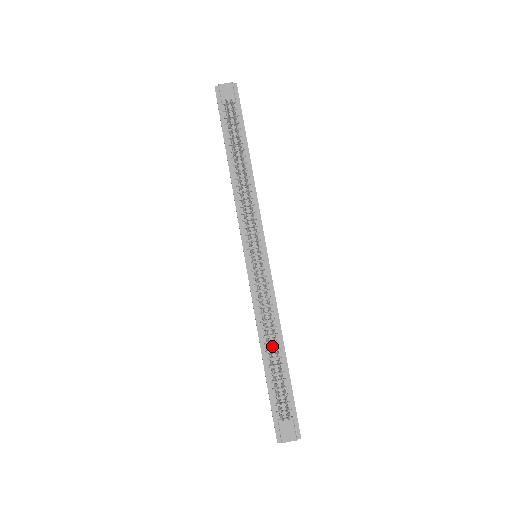
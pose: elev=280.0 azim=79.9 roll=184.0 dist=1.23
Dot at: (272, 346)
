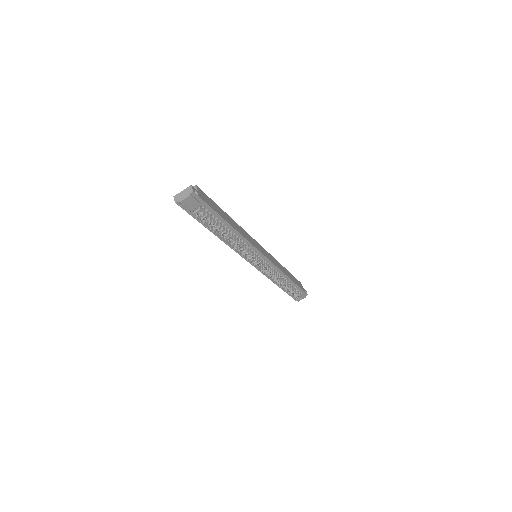
Dot at: (282, 281)
